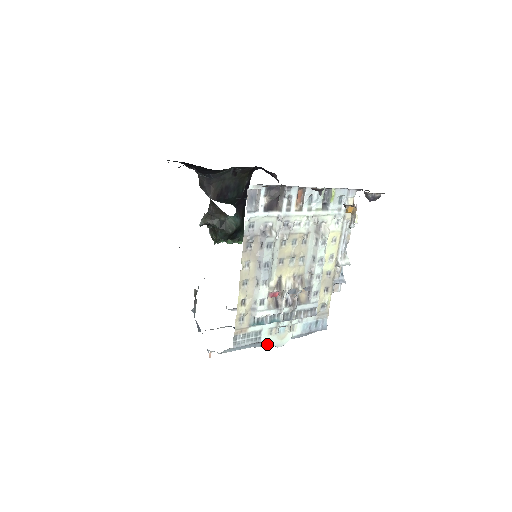
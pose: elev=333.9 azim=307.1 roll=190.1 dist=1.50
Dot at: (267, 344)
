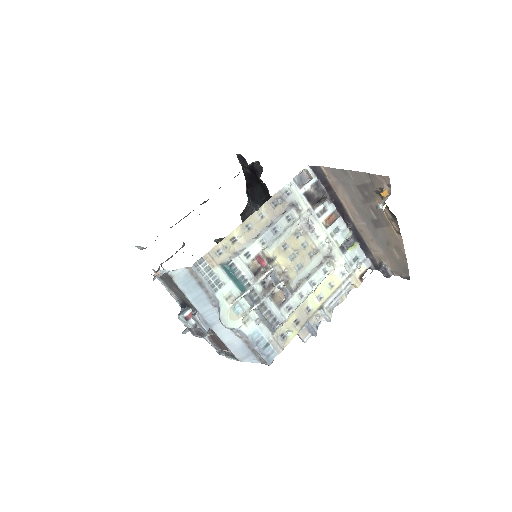
Dot at: (207, 325)
